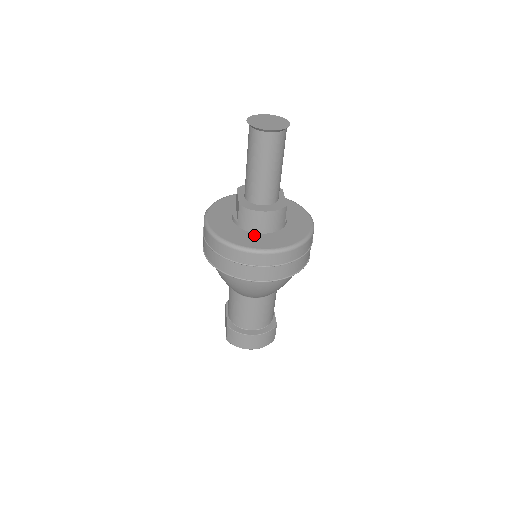
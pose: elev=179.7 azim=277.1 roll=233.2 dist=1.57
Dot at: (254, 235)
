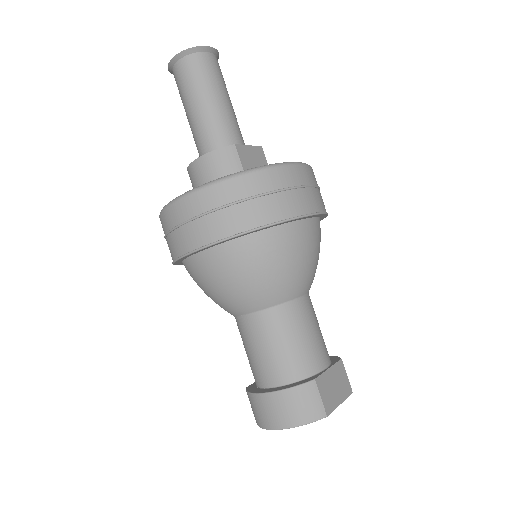
Dot at: occluded
